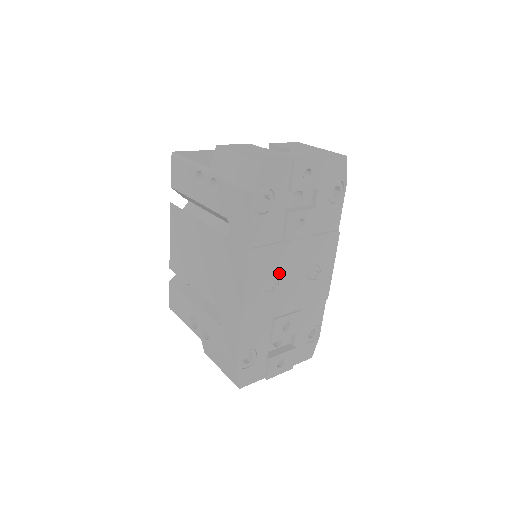
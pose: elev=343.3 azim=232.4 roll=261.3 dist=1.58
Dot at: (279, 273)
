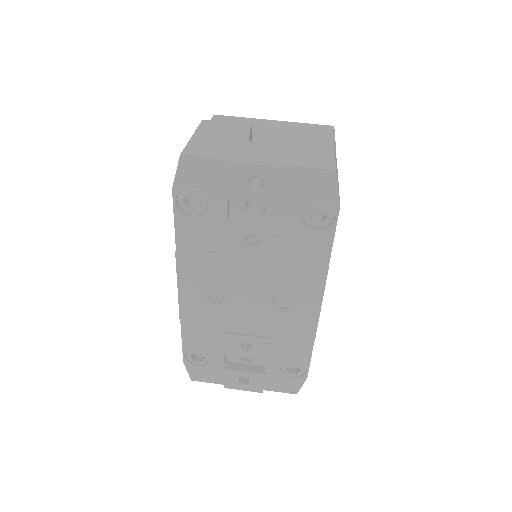
Dot at: (226, 287)
